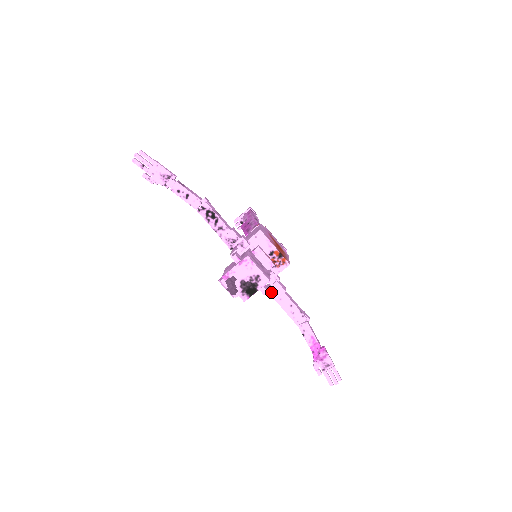
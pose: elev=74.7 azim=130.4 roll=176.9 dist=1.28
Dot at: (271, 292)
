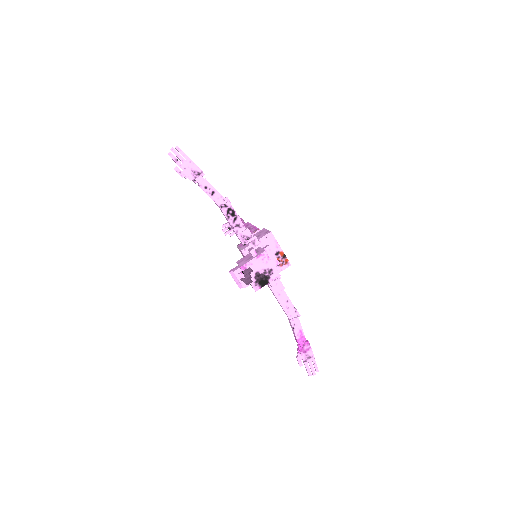
Dot at: occluded
